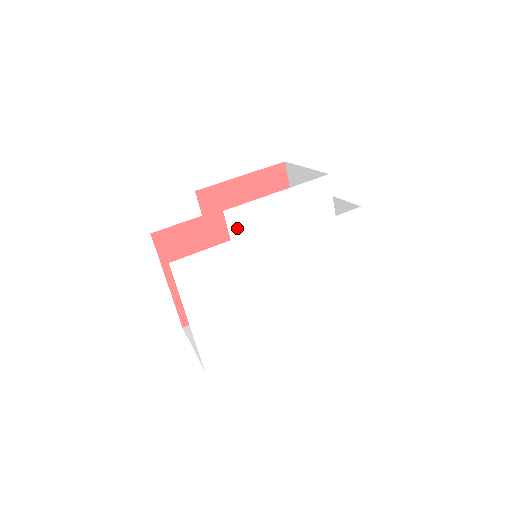
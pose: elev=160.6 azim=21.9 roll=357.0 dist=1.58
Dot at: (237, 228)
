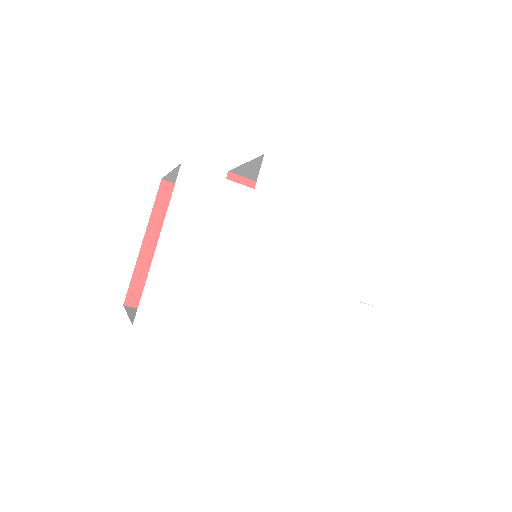
Dot at: (267, 182)
